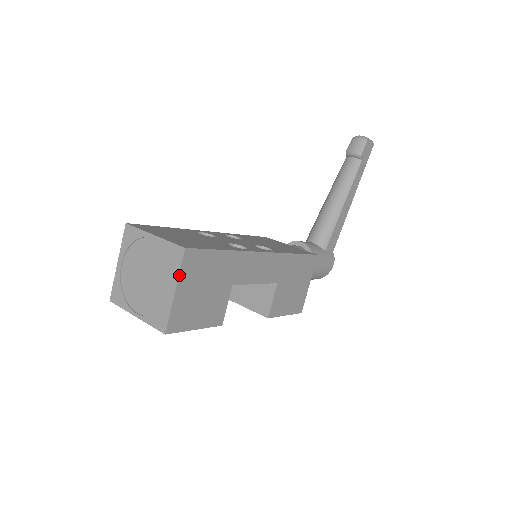
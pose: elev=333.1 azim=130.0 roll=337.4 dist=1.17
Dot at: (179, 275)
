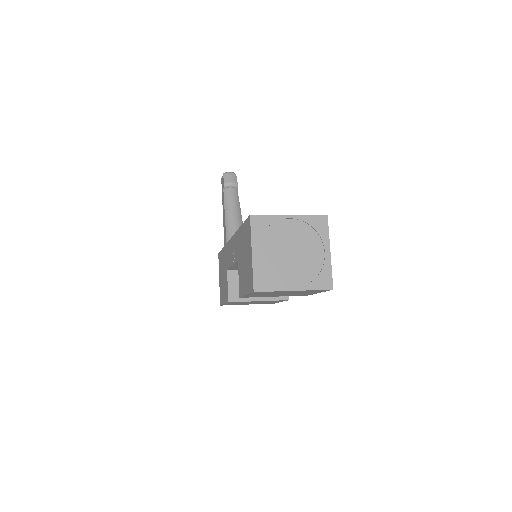
Dot at: occluded
